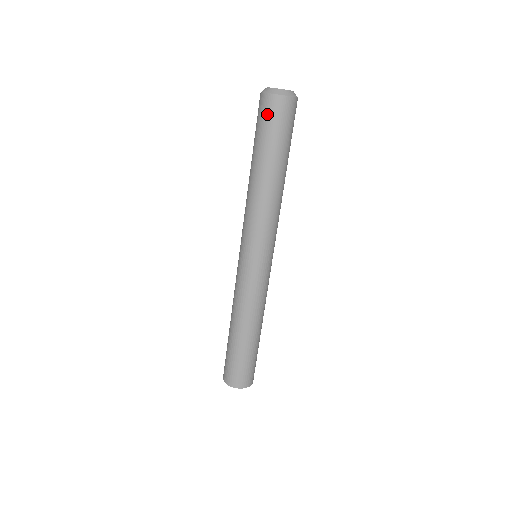
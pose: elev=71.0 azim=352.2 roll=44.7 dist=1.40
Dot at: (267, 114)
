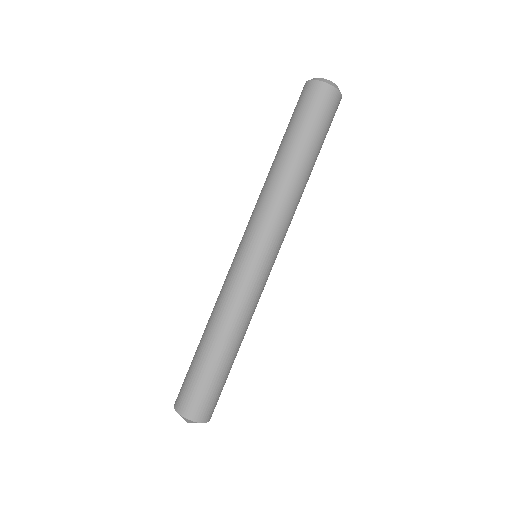
Dot at: (318, 102)
